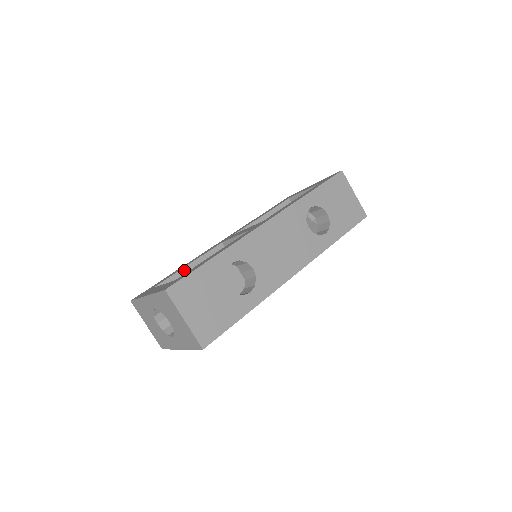
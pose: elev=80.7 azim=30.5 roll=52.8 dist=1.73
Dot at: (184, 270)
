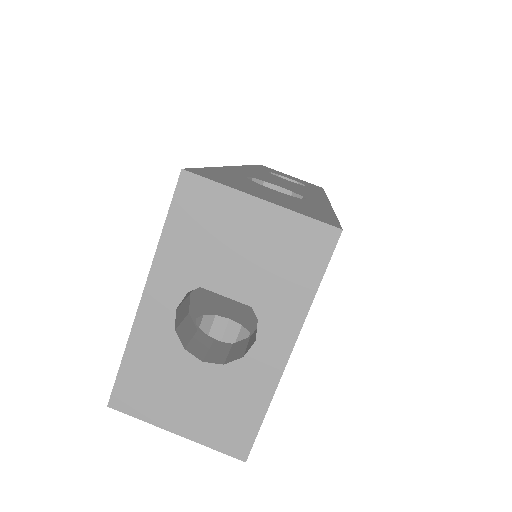
Dot at: occluded
